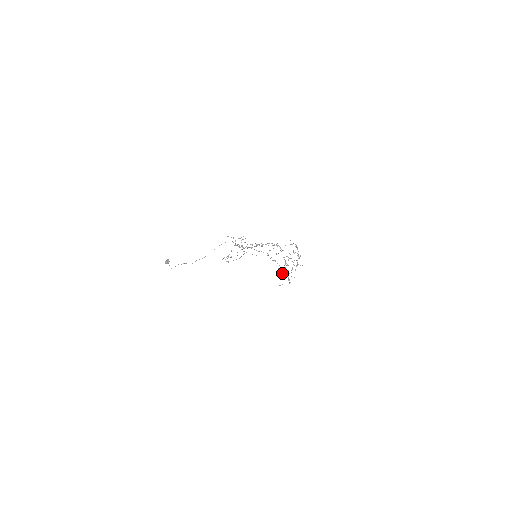
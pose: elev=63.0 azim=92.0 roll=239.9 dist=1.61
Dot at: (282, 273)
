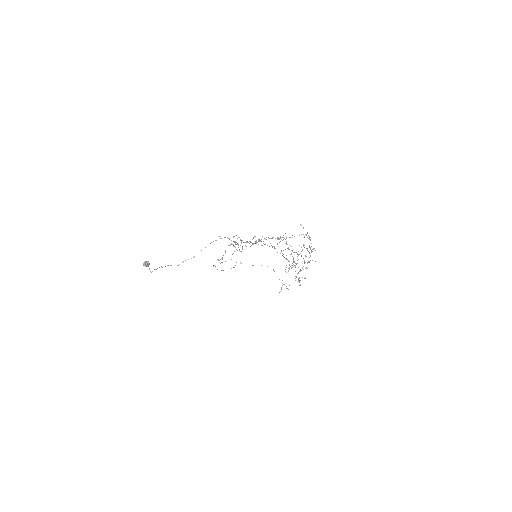
Dot at: (282, 285)
